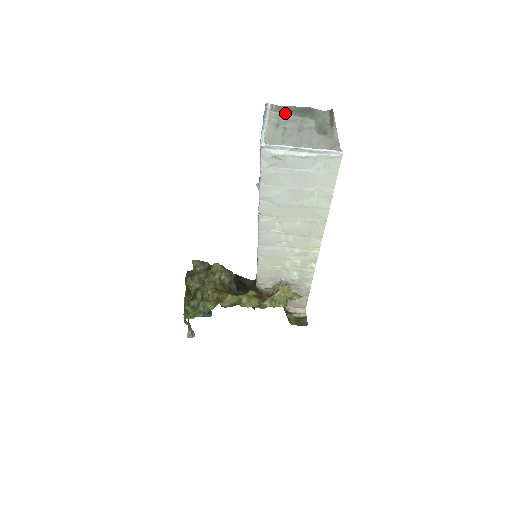
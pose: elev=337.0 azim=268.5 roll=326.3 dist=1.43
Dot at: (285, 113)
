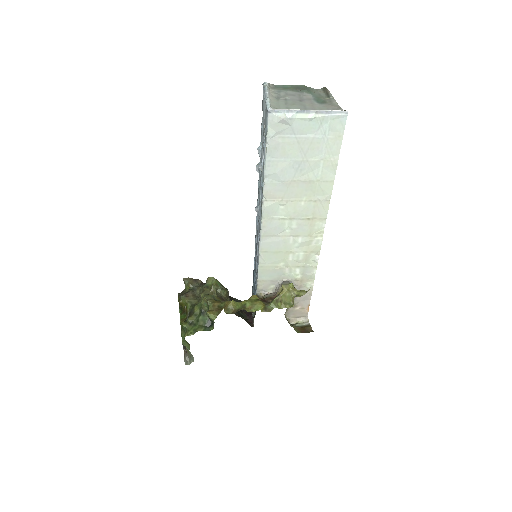
Dot at: (283, 90)
